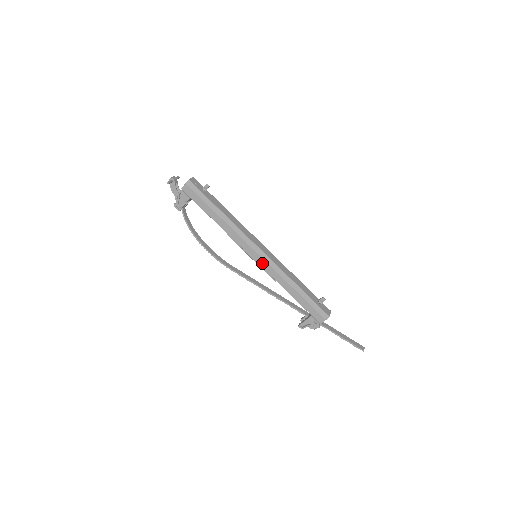
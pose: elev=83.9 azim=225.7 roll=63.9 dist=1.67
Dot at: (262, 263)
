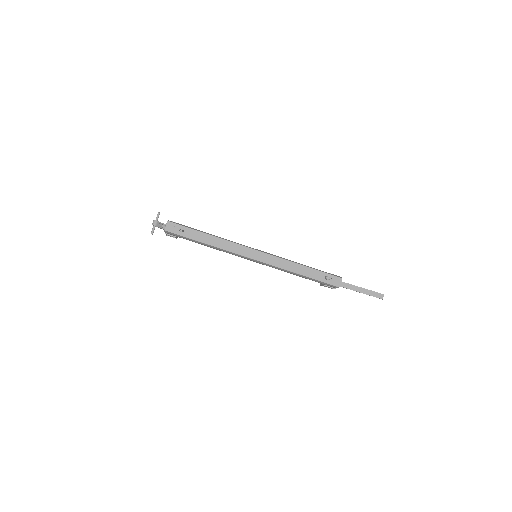
Dot at: (262, 264)
